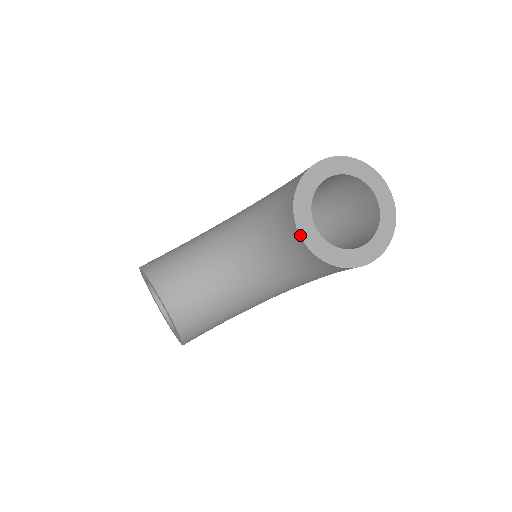
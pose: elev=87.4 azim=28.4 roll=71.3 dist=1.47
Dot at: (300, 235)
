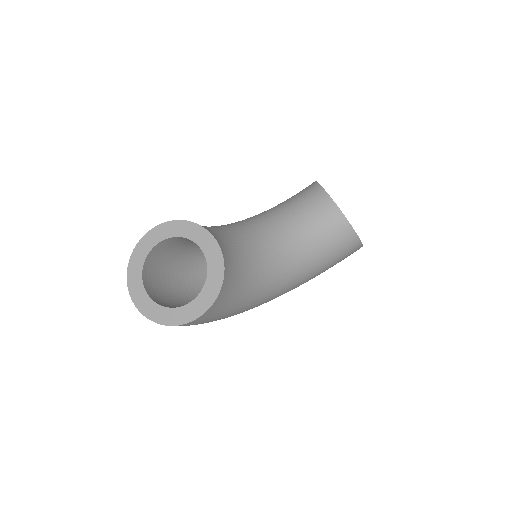
Dot at: occluded
